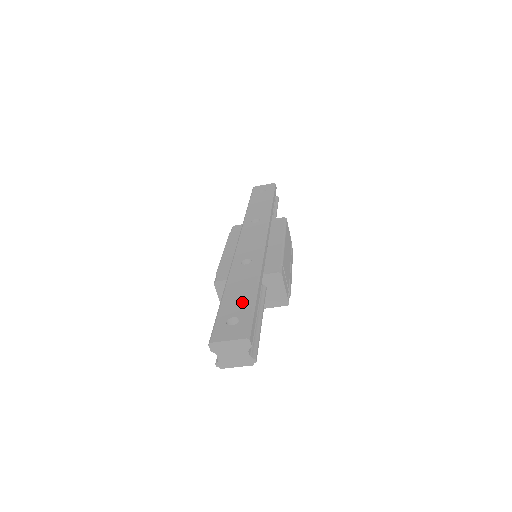
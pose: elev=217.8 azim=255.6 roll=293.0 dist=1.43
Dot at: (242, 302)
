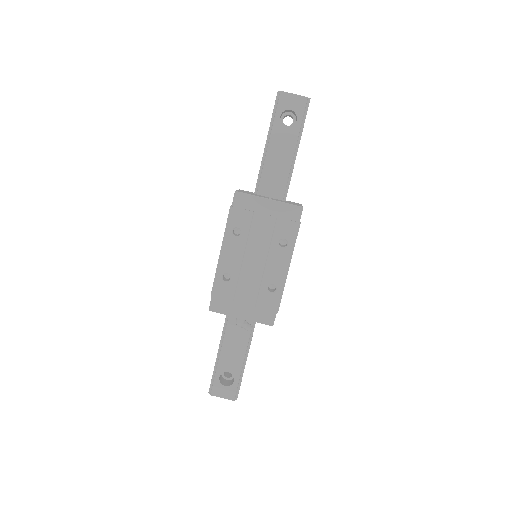
Dot at: occluded
